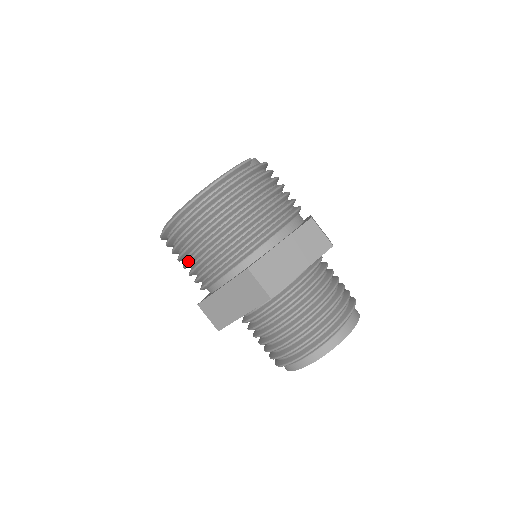
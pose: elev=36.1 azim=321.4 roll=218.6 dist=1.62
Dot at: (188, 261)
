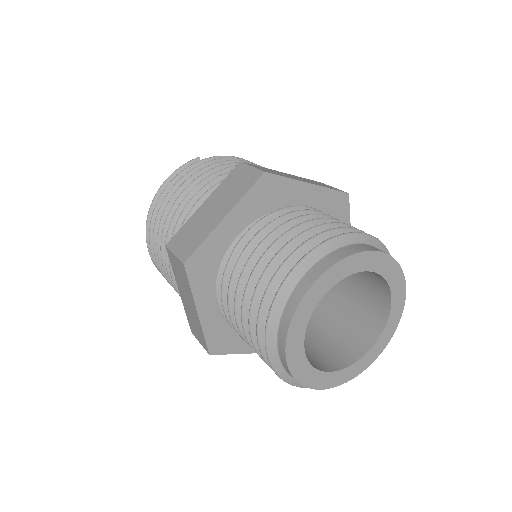
Dot at: (172, 286)
